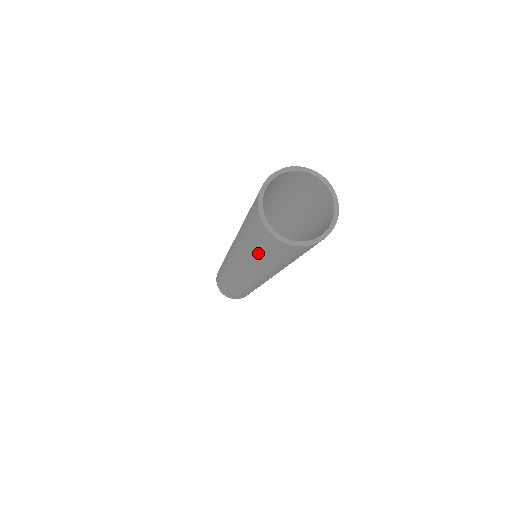
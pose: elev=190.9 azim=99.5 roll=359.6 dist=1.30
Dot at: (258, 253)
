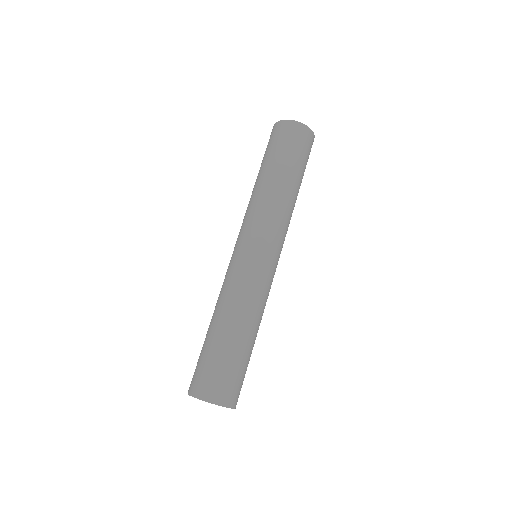
Dot at: (279, 160)
